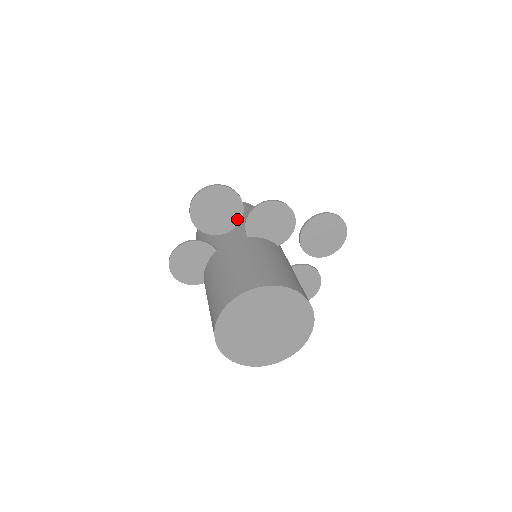
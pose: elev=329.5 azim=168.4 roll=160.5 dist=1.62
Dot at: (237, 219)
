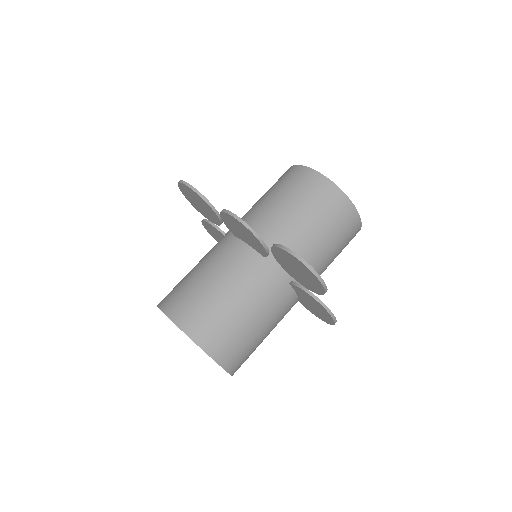
Dot at: (217, 217)
